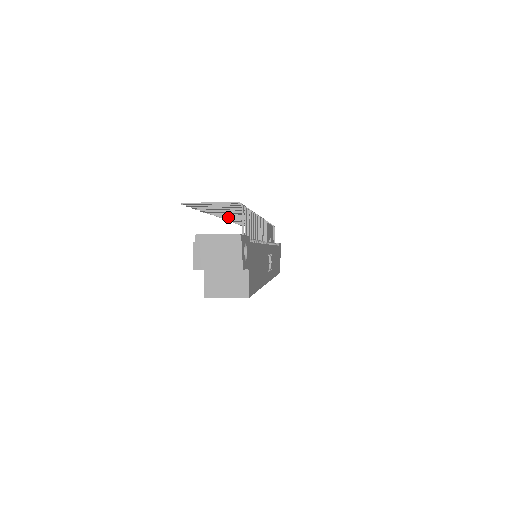
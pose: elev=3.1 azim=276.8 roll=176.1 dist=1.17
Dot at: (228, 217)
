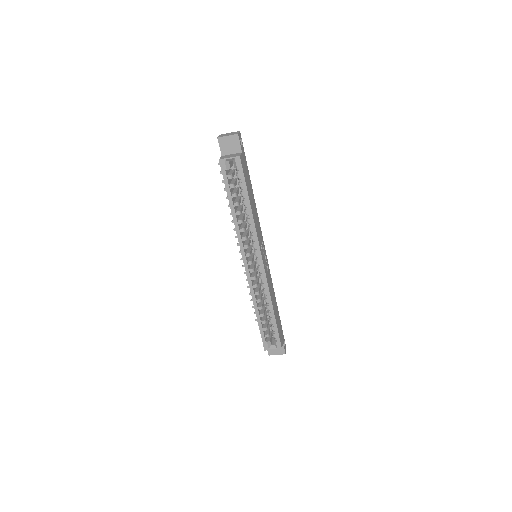
Dot at: occluded
